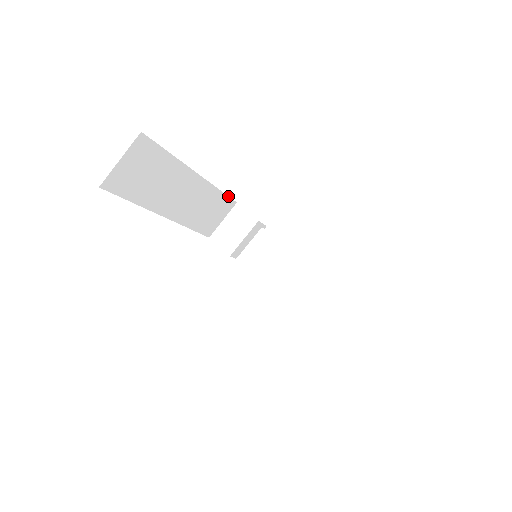
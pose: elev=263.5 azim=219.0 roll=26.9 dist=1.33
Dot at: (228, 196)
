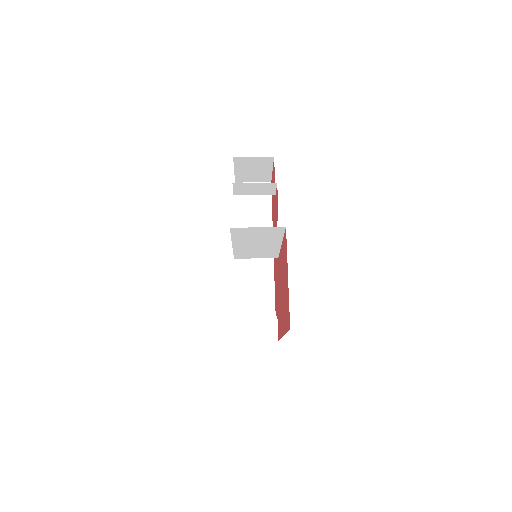
Dot at: occluded
